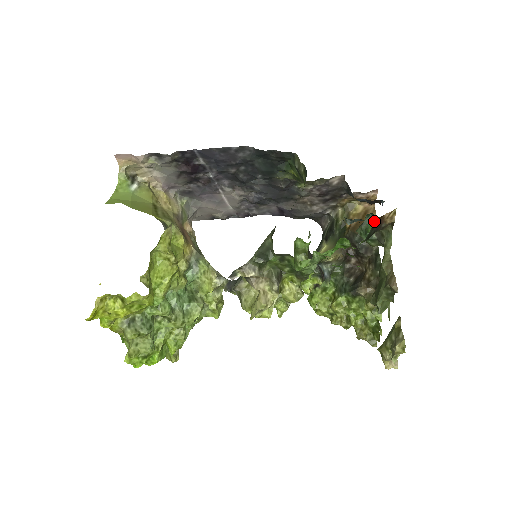
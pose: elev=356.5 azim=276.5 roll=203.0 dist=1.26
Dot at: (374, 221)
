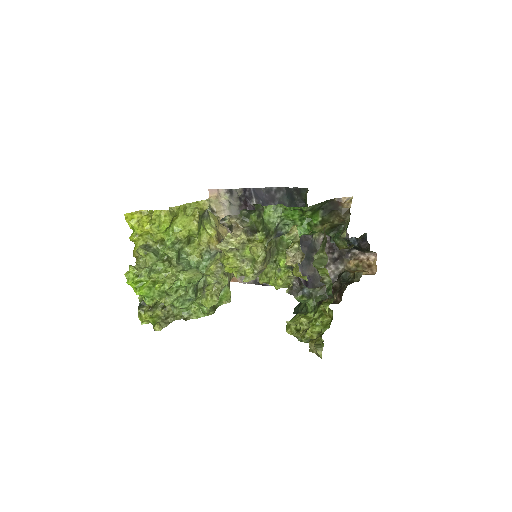
Dot at: (346, 228)
